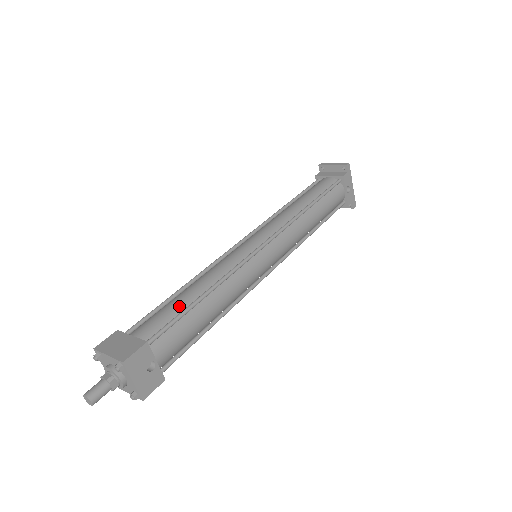
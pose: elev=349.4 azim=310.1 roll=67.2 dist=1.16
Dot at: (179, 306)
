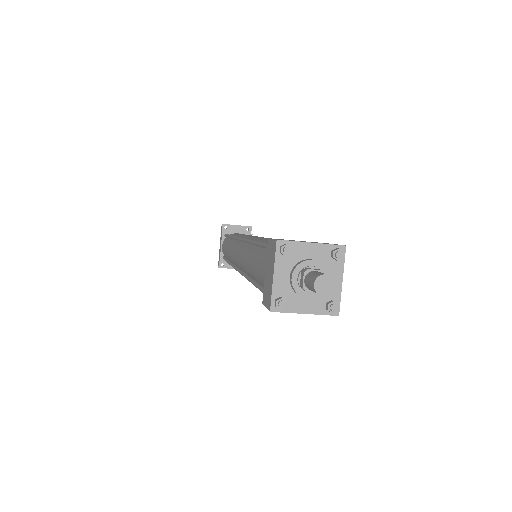
Dot at: occluded
